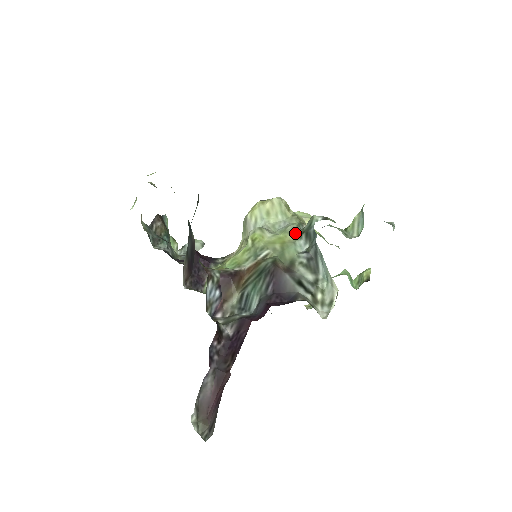
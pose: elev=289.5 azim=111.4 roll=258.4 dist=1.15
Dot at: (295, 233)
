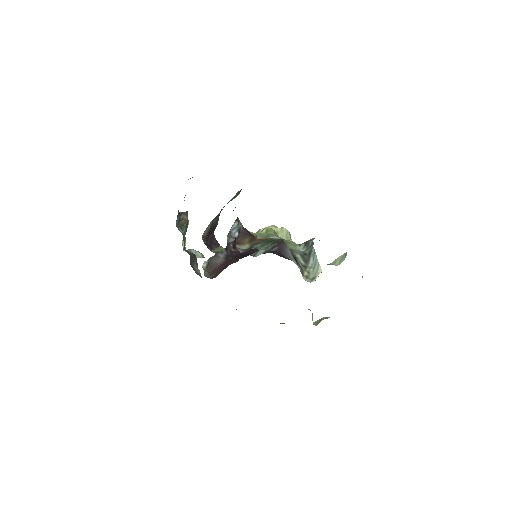
Dot at: (296, 244)
